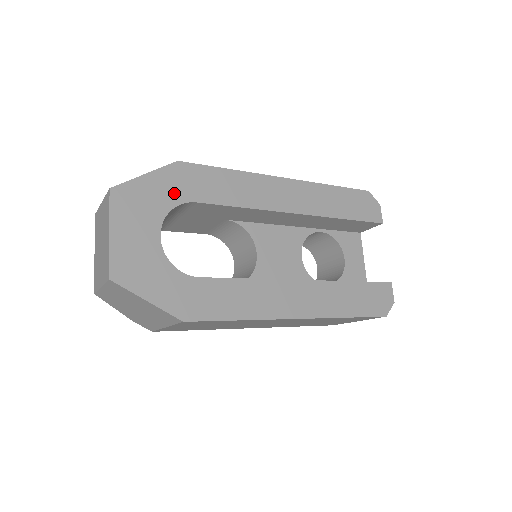
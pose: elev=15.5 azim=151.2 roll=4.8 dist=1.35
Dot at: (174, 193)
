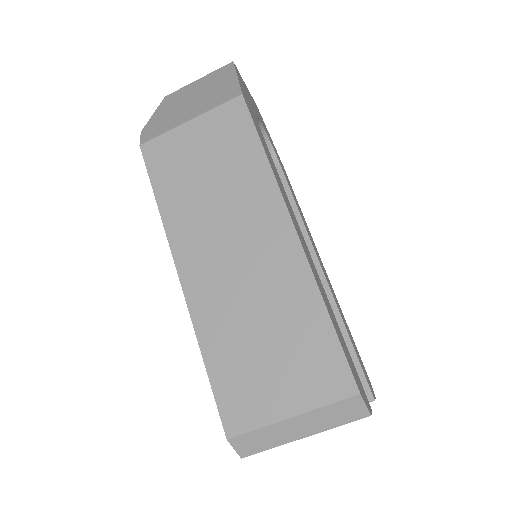
Dot at: occluded
